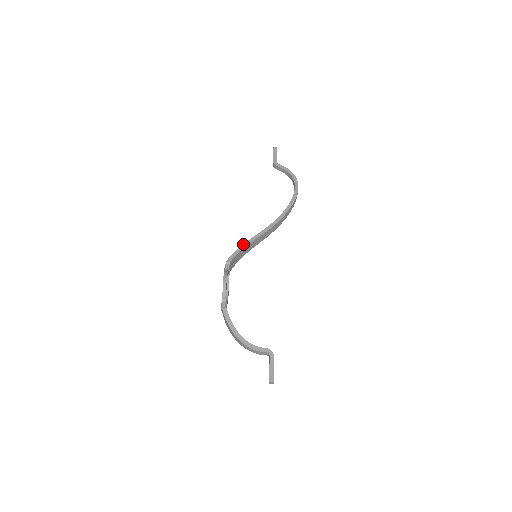
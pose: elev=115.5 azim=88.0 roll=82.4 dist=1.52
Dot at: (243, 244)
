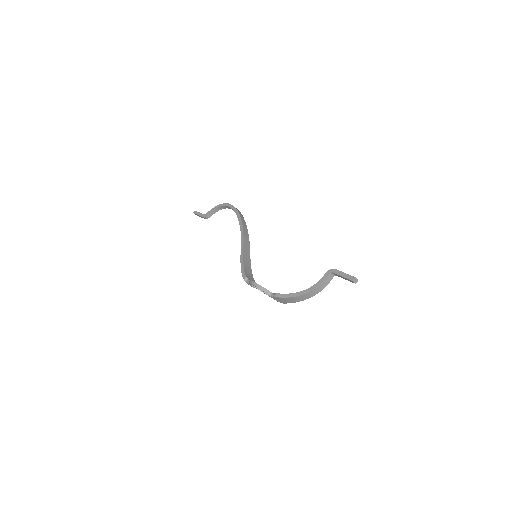
Dot at: (240, 261)
